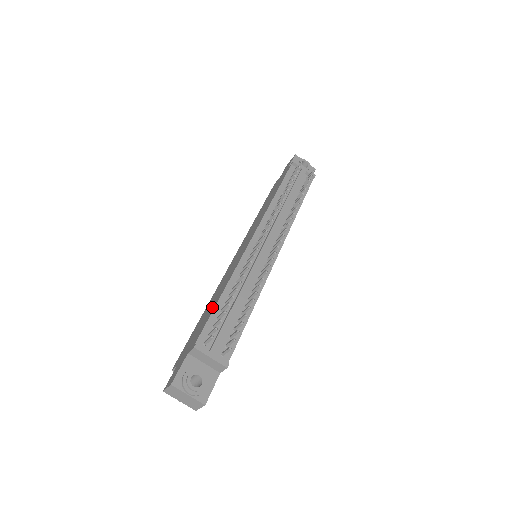
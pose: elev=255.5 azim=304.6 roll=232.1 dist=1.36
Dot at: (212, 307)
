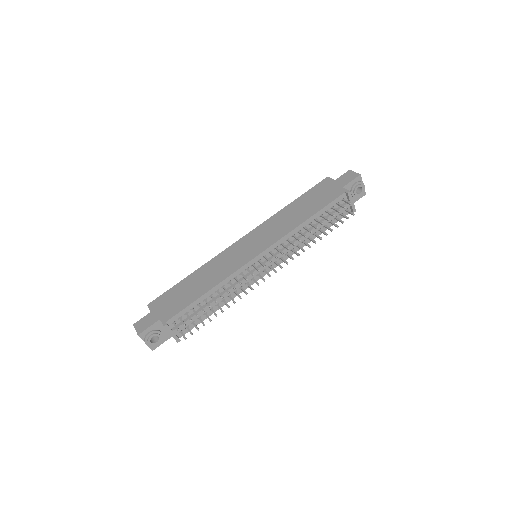
Dot at: (195, 293)
